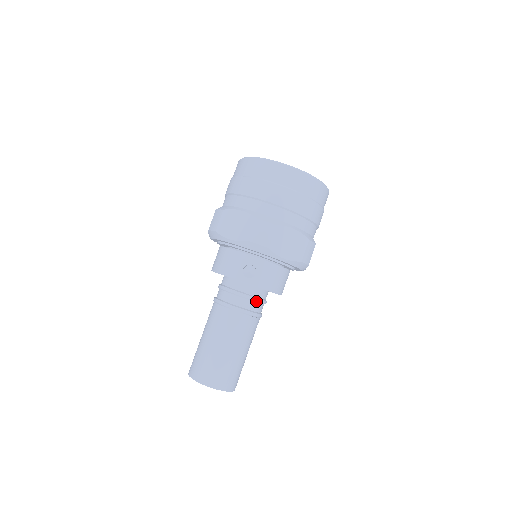
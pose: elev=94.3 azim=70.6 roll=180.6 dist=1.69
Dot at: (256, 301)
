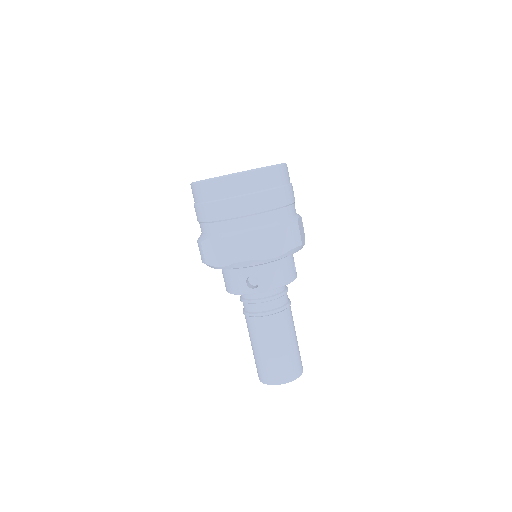
Dot at: (275, 299)
